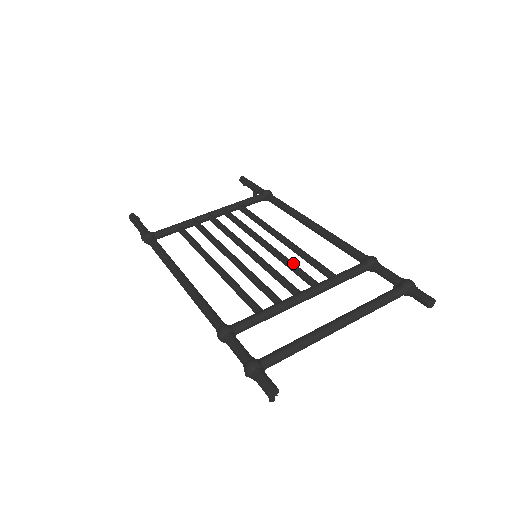
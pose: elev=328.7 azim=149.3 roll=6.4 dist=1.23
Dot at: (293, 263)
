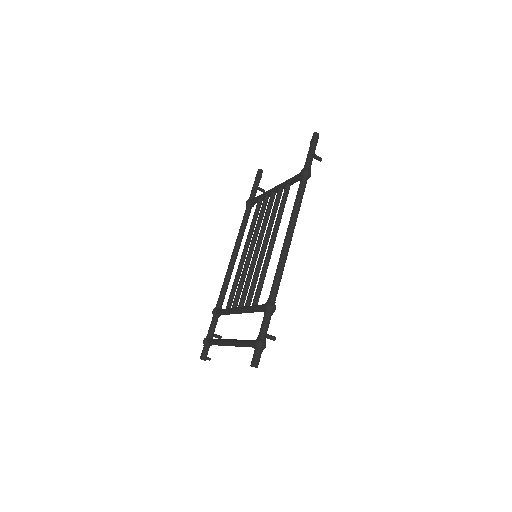
Dot at: (253, 279)
